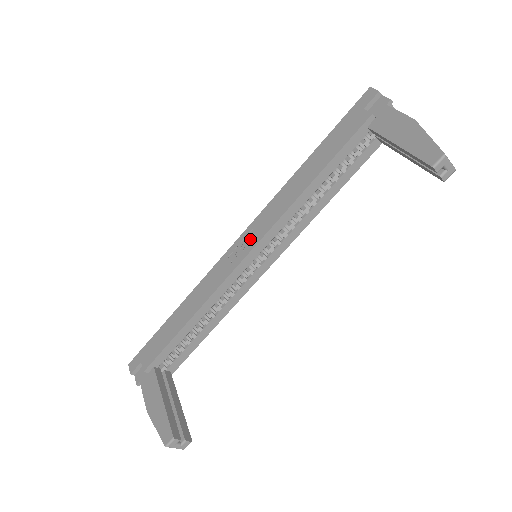
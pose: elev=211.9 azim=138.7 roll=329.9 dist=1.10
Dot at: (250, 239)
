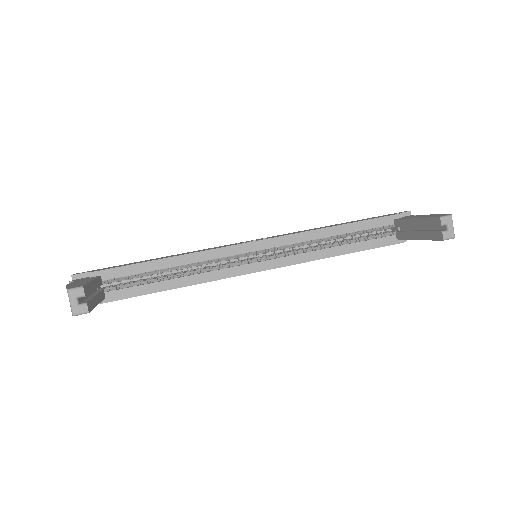
Dot at: occluded
